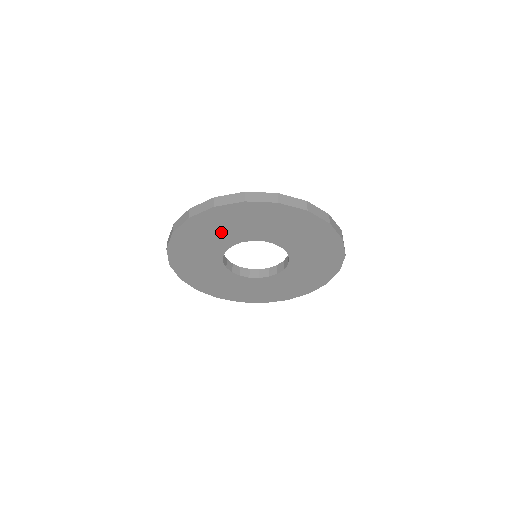
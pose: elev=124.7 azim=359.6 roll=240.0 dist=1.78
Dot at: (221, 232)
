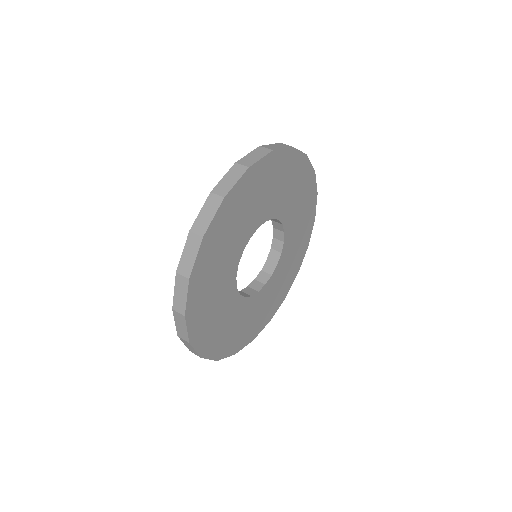
Dot at: (273, 192)
